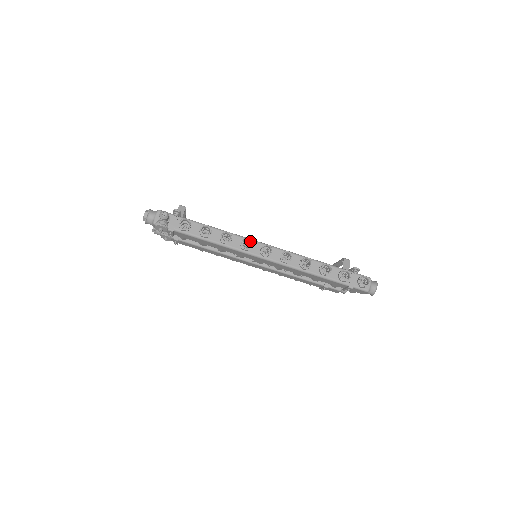
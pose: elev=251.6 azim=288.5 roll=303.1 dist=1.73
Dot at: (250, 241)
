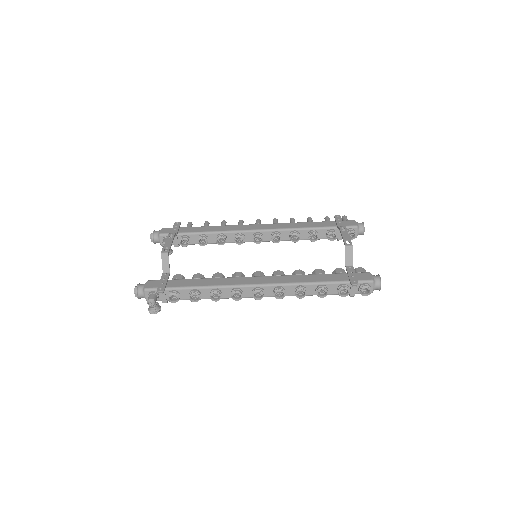
Dot at: occluded
